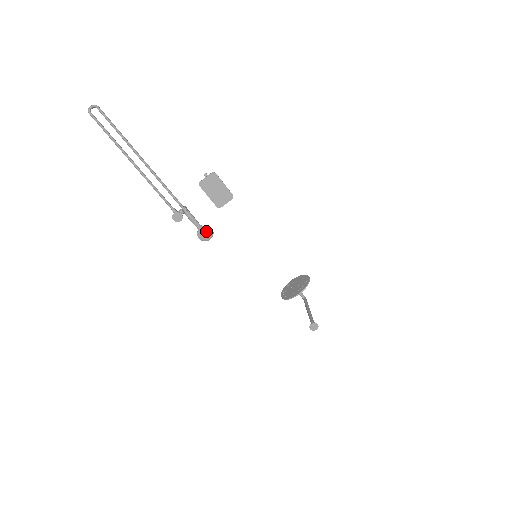
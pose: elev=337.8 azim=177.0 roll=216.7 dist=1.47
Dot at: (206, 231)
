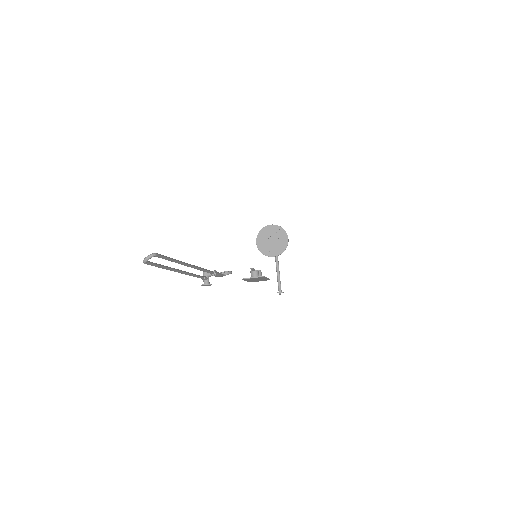
Dot at: occluded
